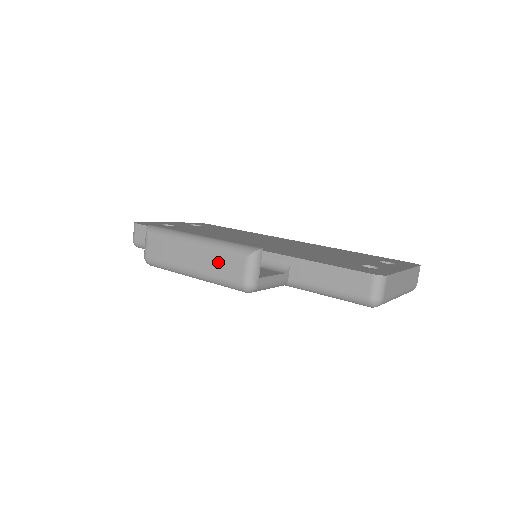
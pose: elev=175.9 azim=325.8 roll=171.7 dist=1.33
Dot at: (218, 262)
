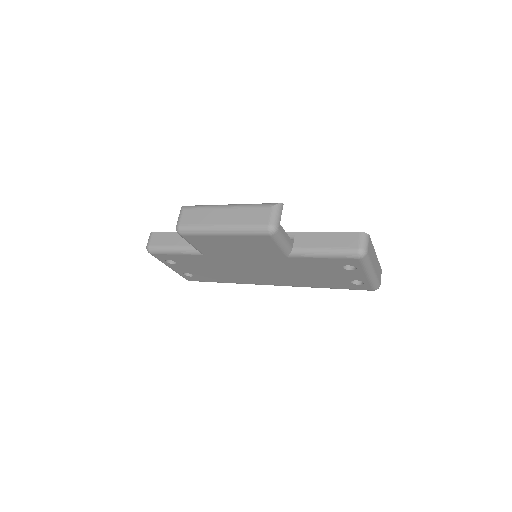
Dot at: (248, 214)
